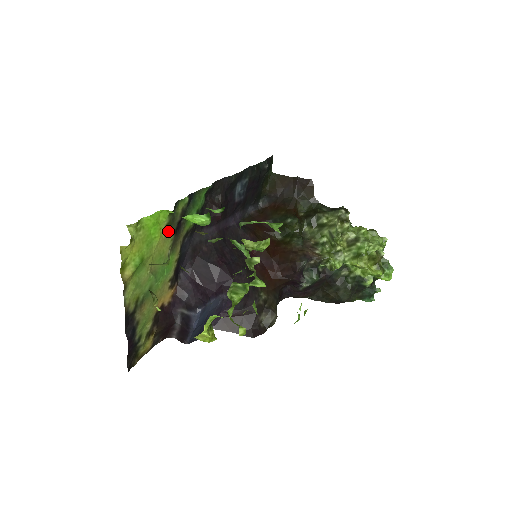
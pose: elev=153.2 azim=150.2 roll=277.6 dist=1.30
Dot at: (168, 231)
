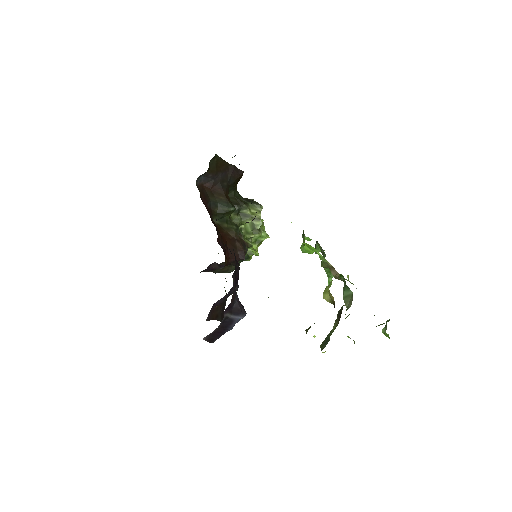
Dot at: occluded
